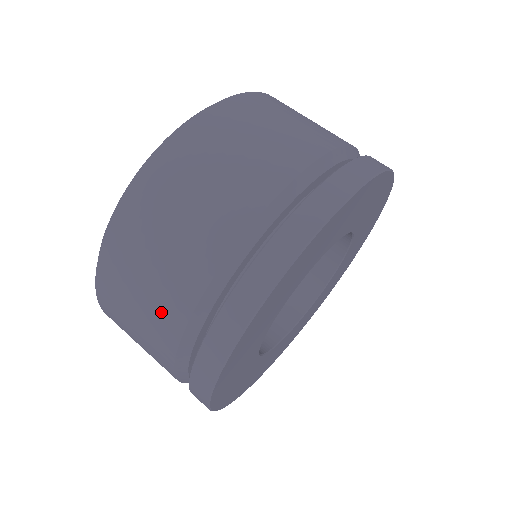
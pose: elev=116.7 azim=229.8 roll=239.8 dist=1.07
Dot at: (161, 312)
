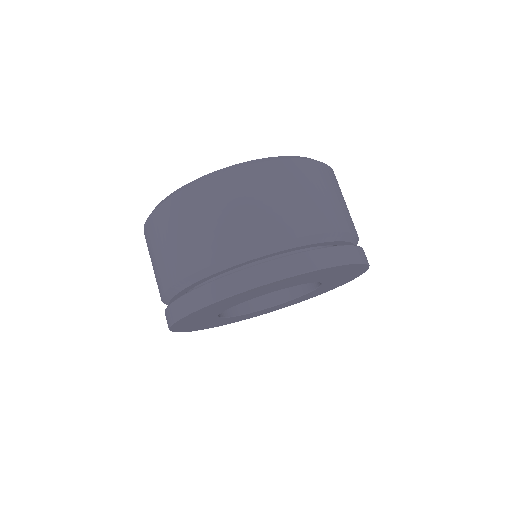
Dot at: (169, 265)
